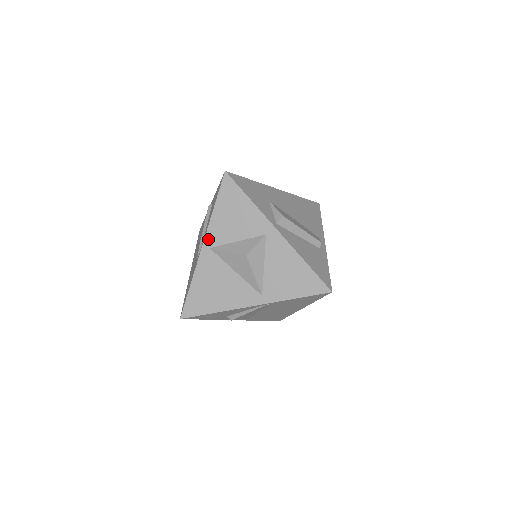
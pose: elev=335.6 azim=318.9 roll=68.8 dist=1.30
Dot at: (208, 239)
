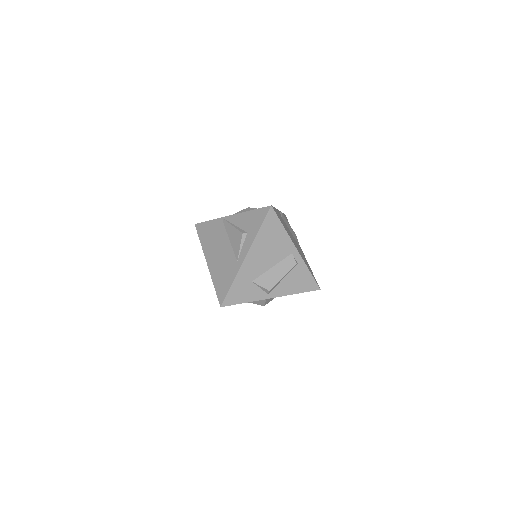
Dot at: occluded
